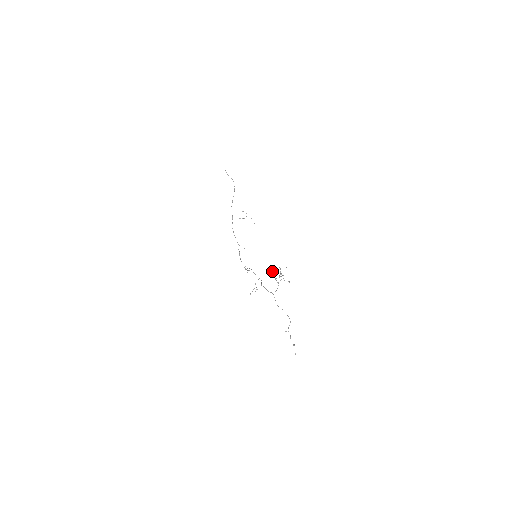
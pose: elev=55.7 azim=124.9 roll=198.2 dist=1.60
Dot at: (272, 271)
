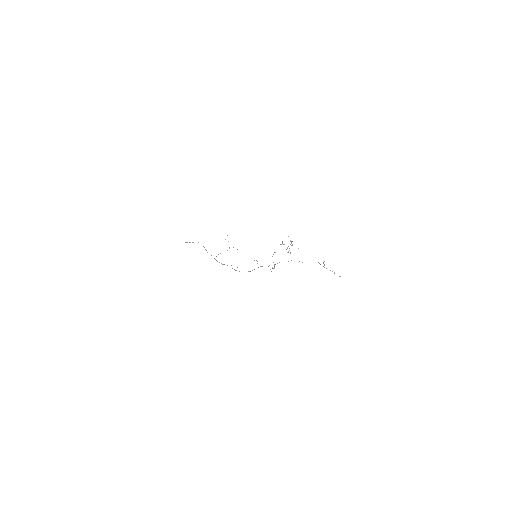
Dot at: occluded
